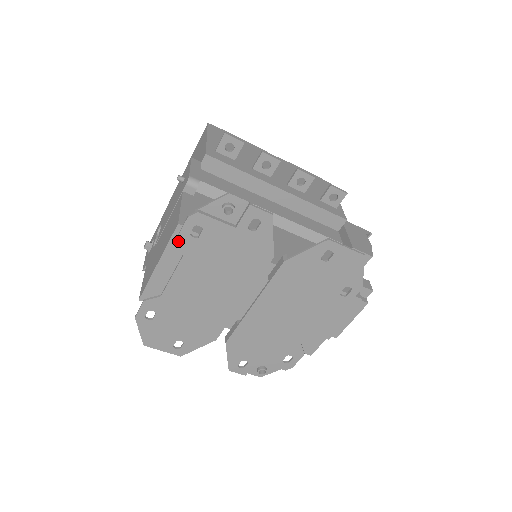
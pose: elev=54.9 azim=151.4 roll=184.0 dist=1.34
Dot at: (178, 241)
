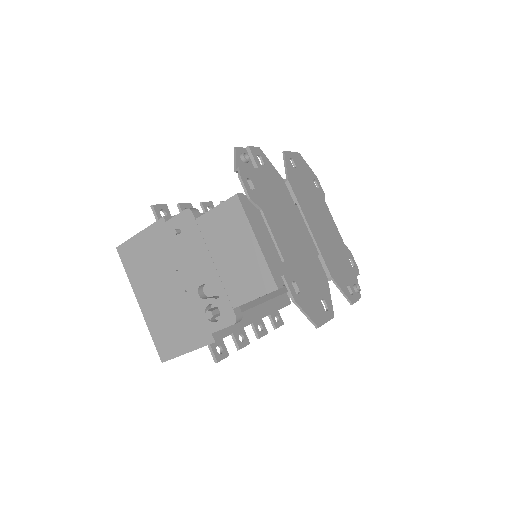
Dot at: (251, 199)
